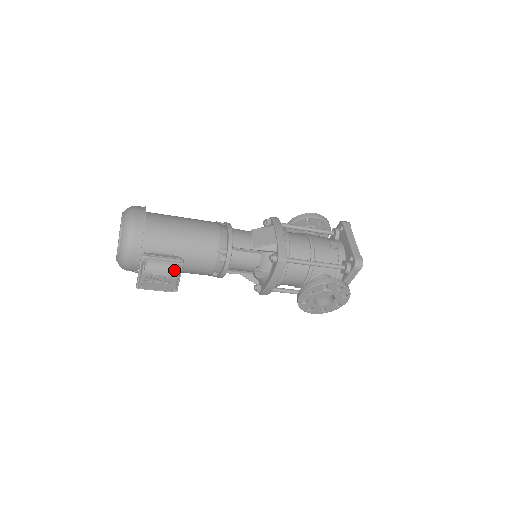
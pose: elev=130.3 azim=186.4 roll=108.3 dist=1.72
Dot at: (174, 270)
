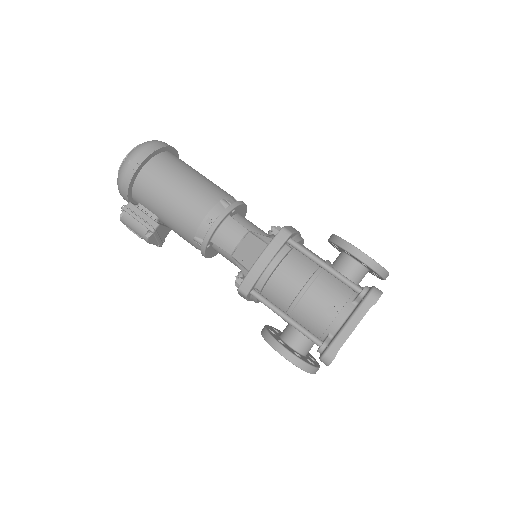
Dot at: (143, 235)
